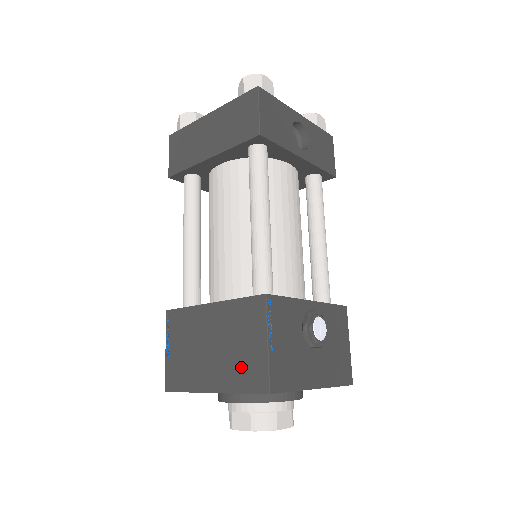
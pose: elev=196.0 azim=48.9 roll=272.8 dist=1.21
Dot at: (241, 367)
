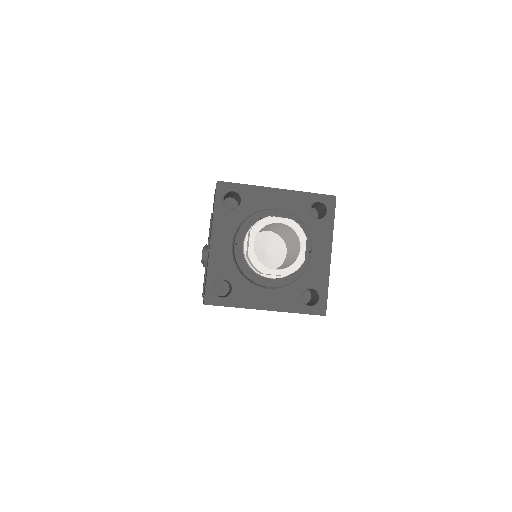
Dot at: occluded
